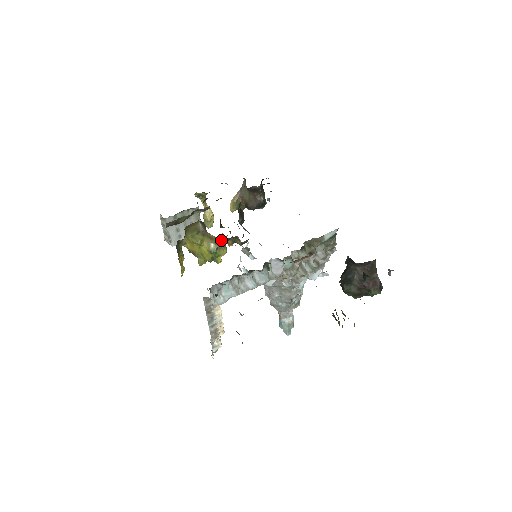
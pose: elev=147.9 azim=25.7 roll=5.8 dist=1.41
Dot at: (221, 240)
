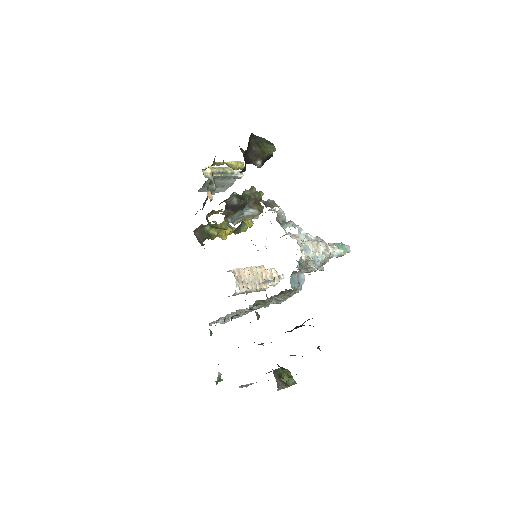
Dot at: occluded
